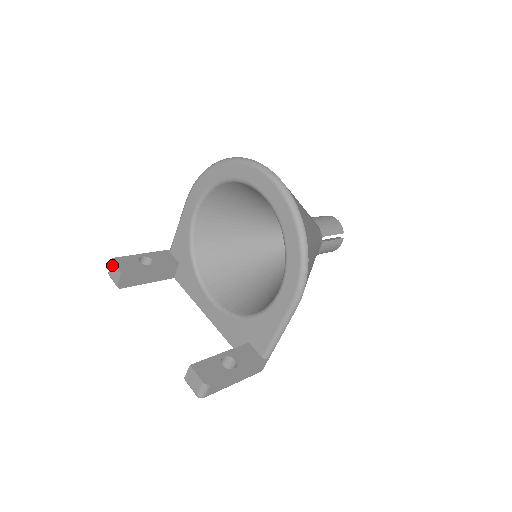
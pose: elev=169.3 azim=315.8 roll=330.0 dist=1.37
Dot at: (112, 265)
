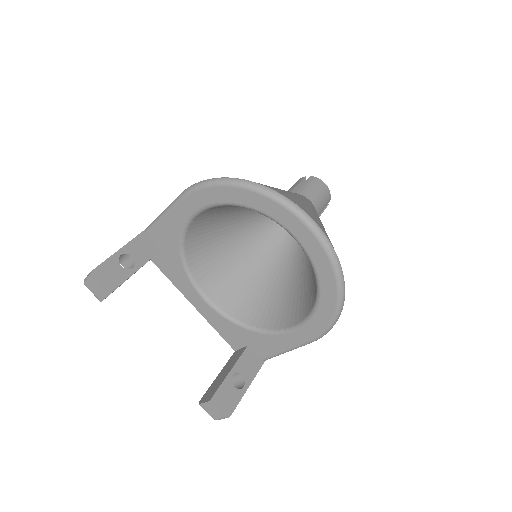
Dot at: (93, 281)
